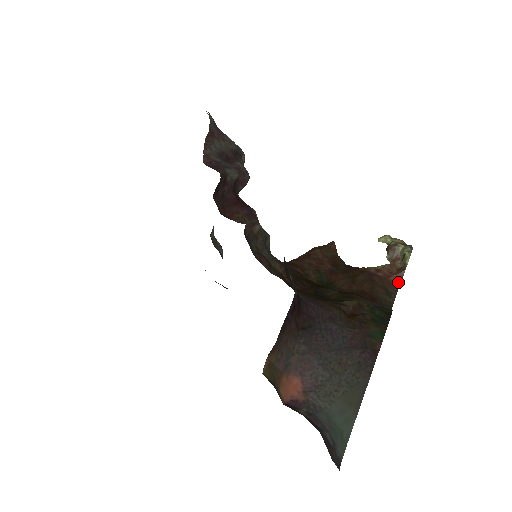
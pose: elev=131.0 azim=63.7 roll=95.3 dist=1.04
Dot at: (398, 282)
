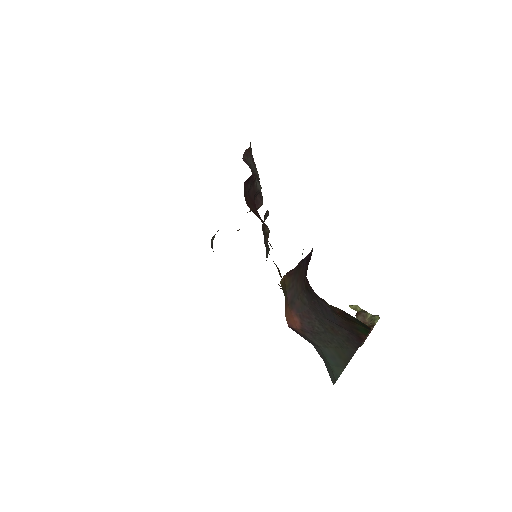
Dot at: occluded
